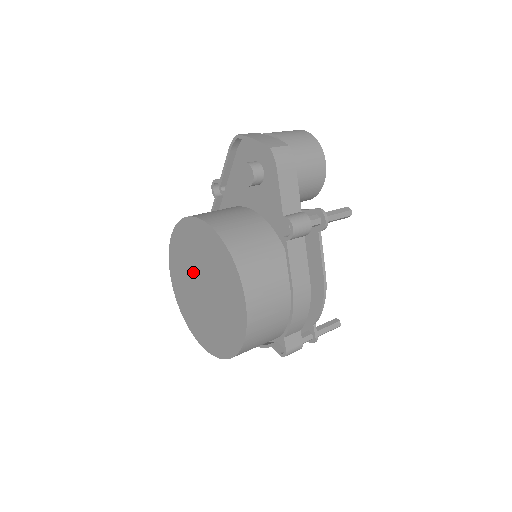
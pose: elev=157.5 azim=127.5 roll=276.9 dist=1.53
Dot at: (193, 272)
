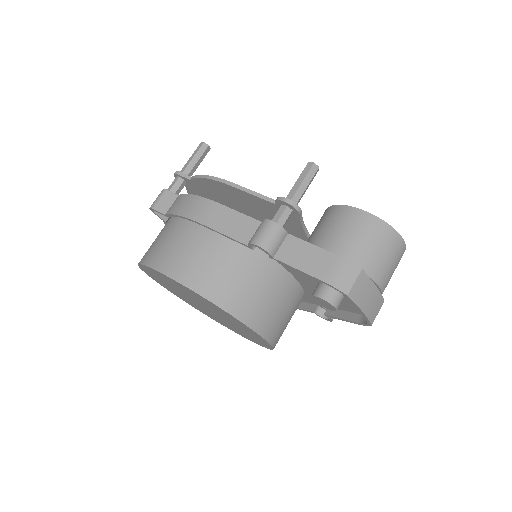
Dot at: (199, 302)
